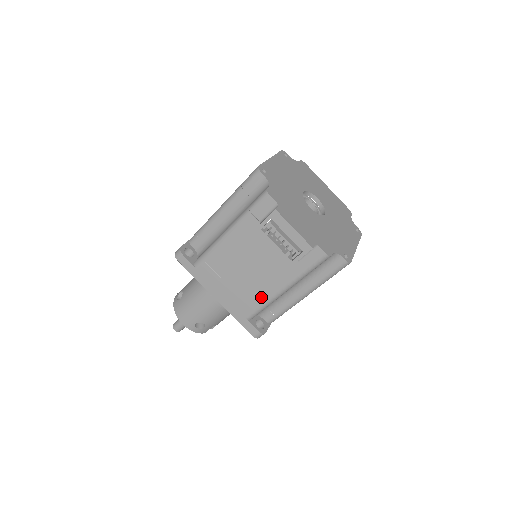
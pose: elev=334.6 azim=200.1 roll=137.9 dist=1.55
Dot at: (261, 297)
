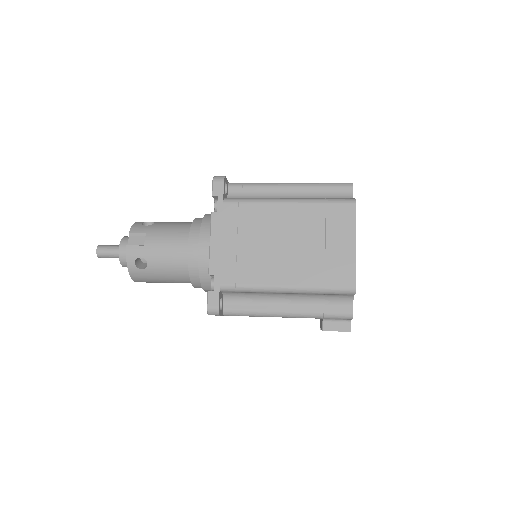
Dot at: occluded
